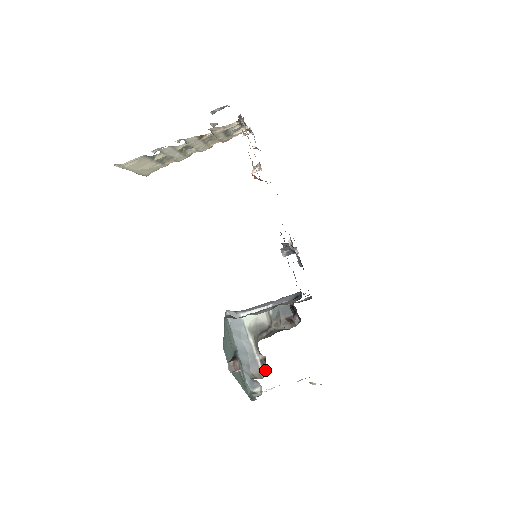
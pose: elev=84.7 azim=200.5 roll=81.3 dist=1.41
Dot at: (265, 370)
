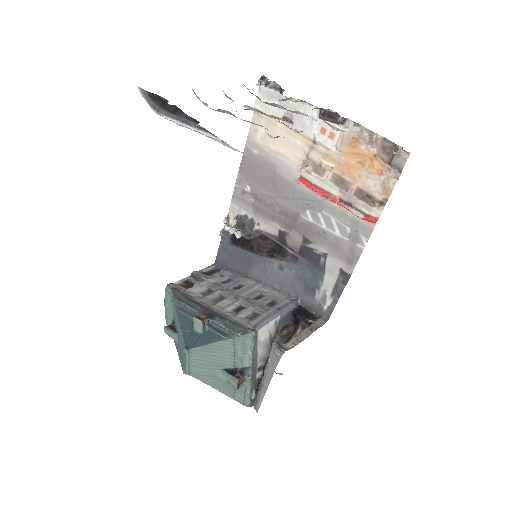
Dot at: (261, 376)
